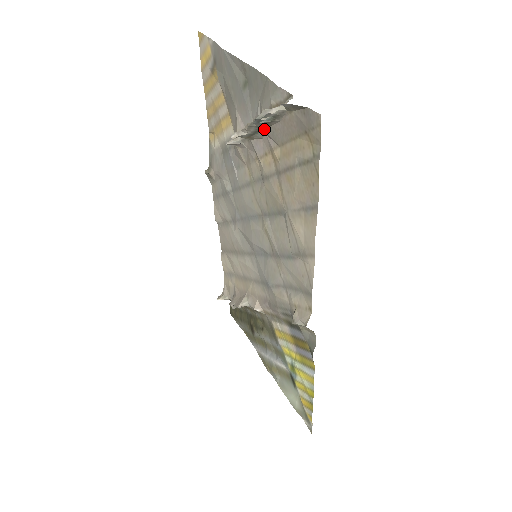
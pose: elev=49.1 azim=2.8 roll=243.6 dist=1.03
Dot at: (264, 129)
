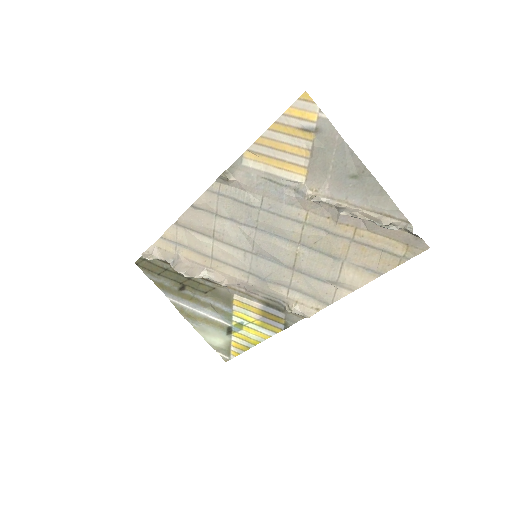
Dot at: occluded
